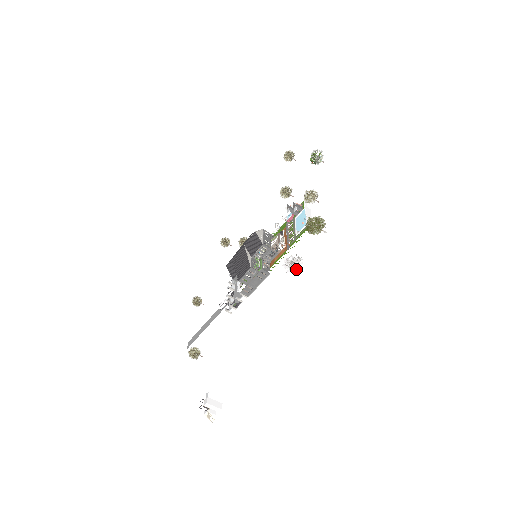
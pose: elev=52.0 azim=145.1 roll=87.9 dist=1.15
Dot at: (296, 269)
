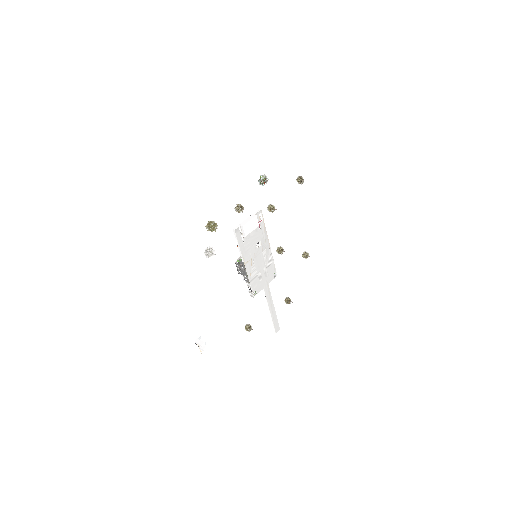
Dot at: (208, 254)
